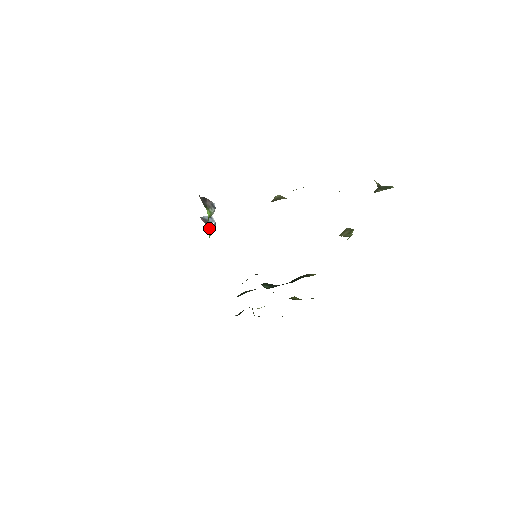
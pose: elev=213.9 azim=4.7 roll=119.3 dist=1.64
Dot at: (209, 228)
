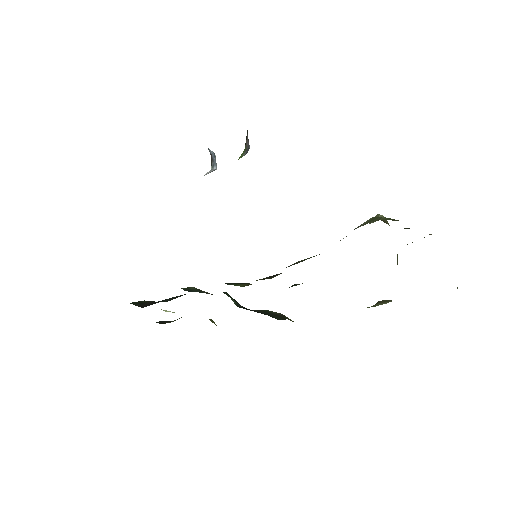
Dot at: occluded
